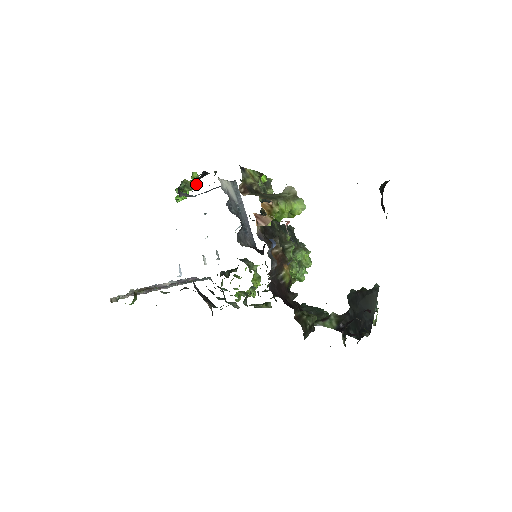
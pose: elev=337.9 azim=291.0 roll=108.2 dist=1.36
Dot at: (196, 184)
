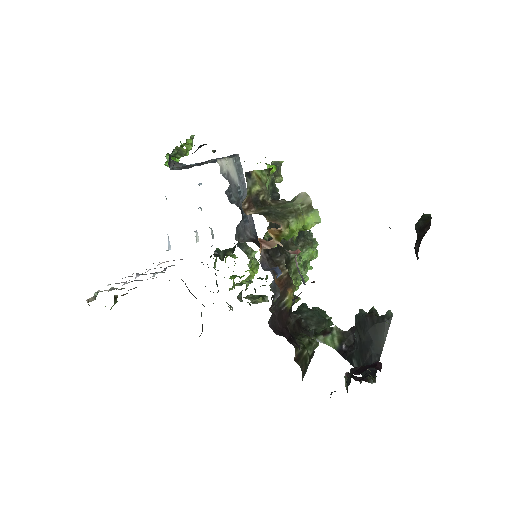
Dot at: (191, 149)
